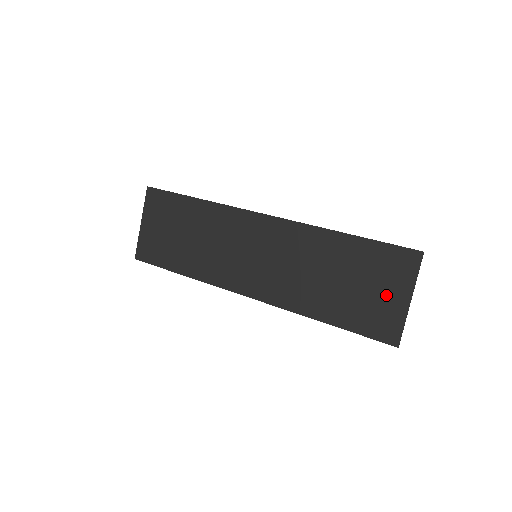
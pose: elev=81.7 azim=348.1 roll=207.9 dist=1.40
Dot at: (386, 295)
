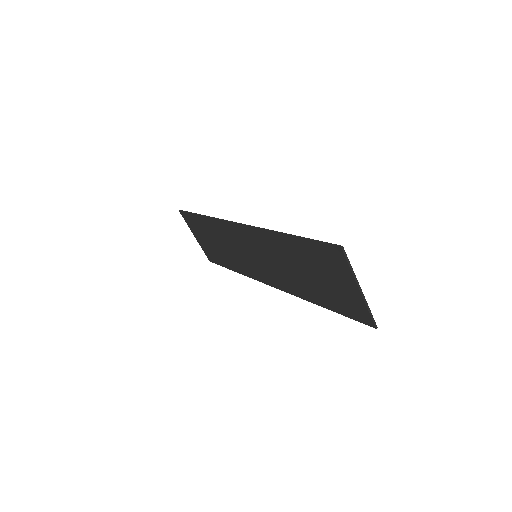
Dot at: (342, 286)
